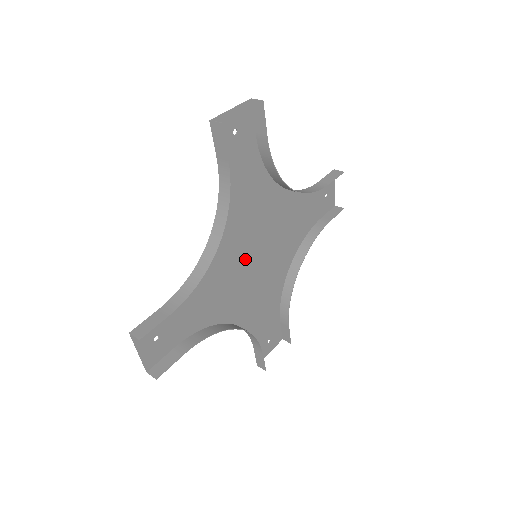
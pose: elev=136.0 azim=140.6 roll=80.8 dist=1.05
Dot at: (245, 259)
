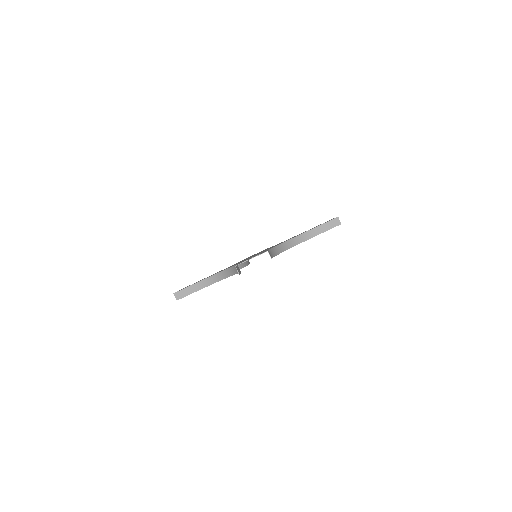
Dot at: occluded
